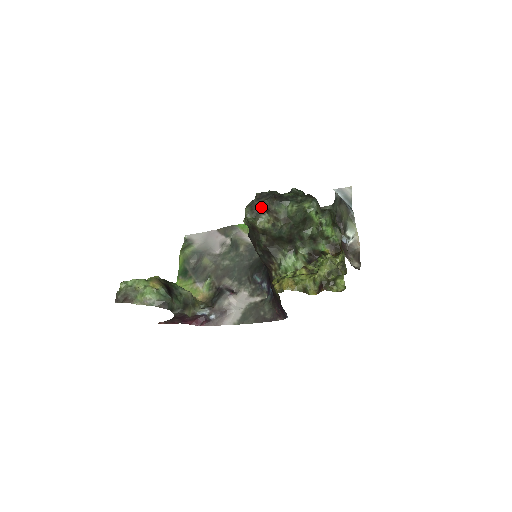
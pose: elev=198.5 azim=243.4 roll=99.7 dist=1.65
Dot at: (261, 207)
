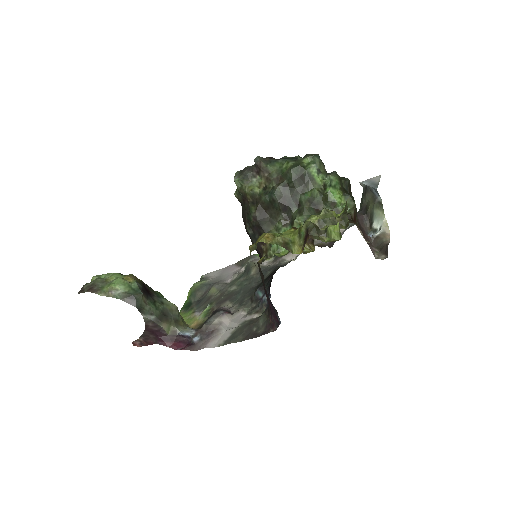
Dot at: (252, 169)
